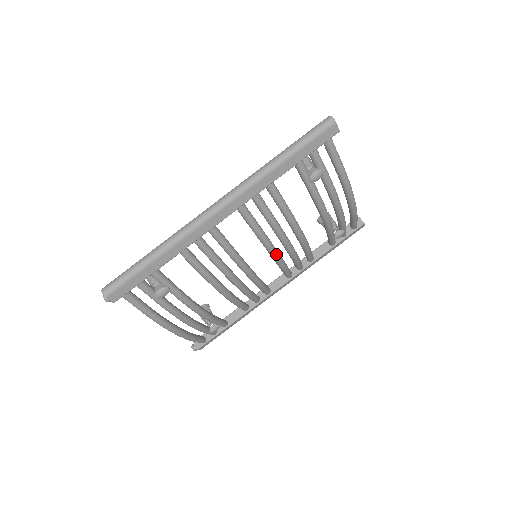
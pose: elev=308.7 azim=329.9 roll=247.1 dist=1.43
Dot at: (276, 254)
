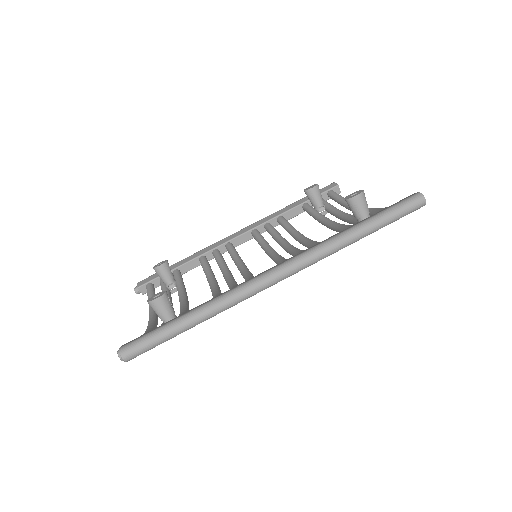
Dot at: occluded
